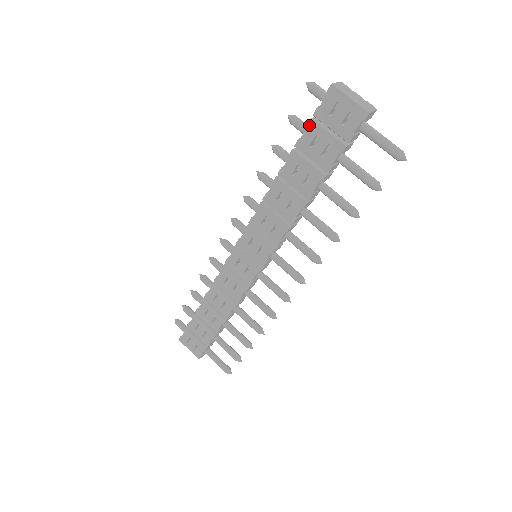
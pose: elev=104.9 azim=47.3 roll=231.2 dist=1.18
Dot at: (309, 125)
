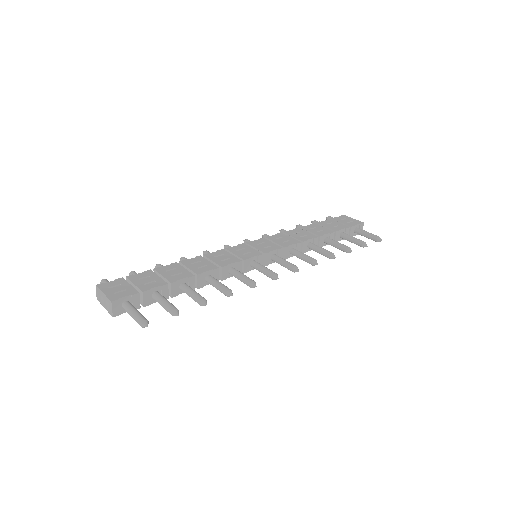
Dot at: (328, 220)
